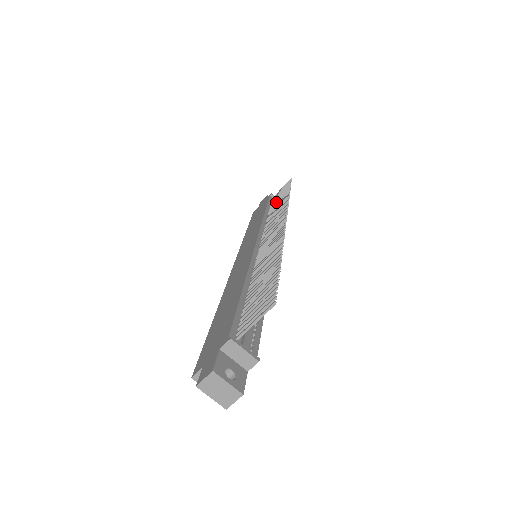
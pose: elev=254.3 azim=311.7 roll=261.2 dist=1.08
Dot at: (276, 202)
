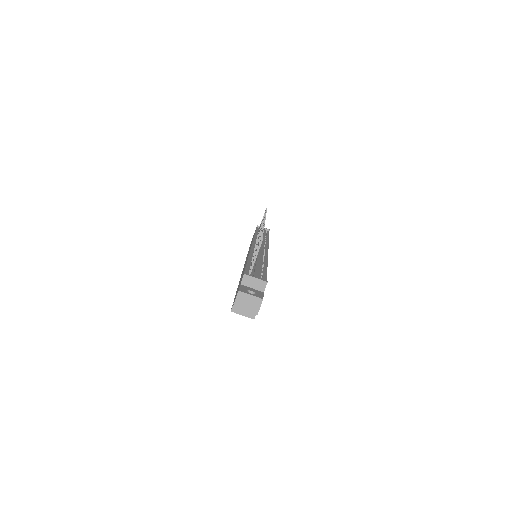
Dot at: occluded
